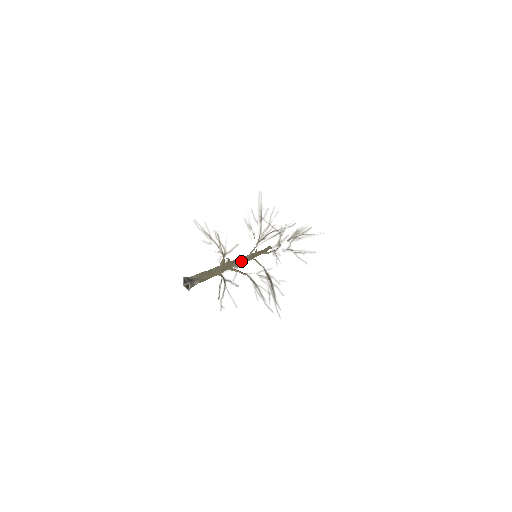
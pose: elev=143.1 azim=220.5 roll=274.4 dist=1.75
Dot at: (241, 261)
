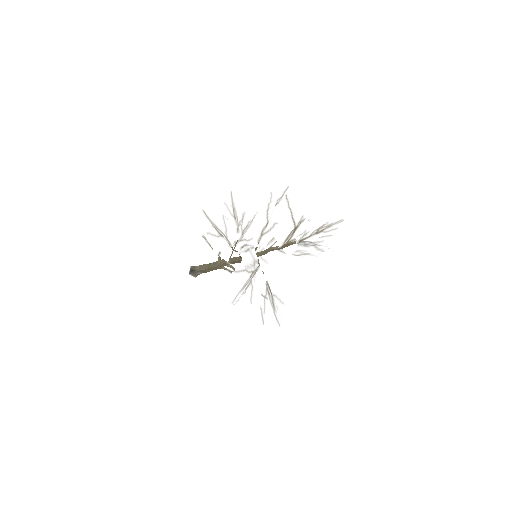
Dot at: (235, 261)
